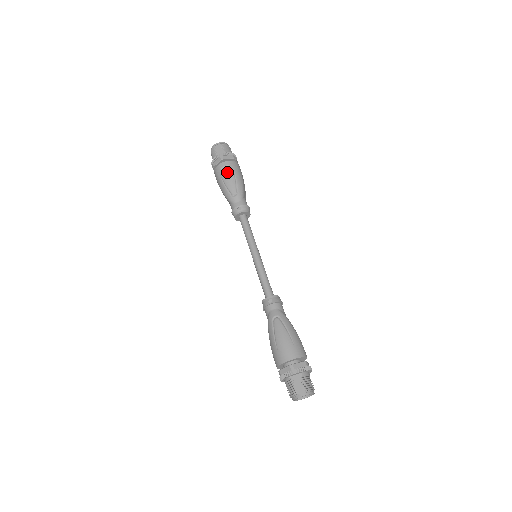
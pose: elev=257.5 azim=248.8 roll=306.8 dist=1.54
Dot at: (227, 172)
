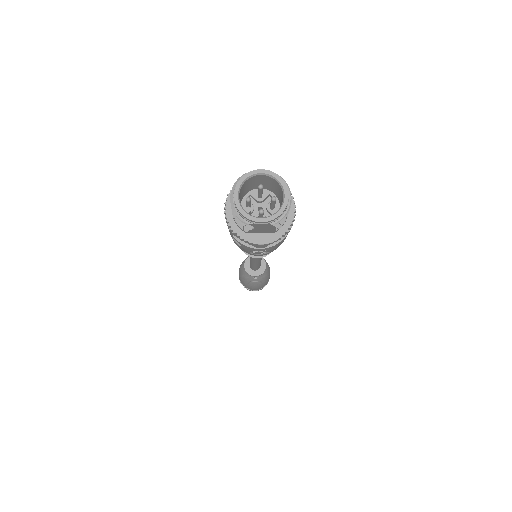
Dot at: occluded
